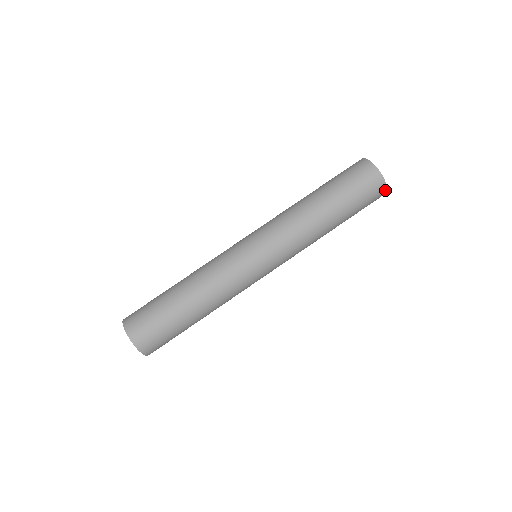
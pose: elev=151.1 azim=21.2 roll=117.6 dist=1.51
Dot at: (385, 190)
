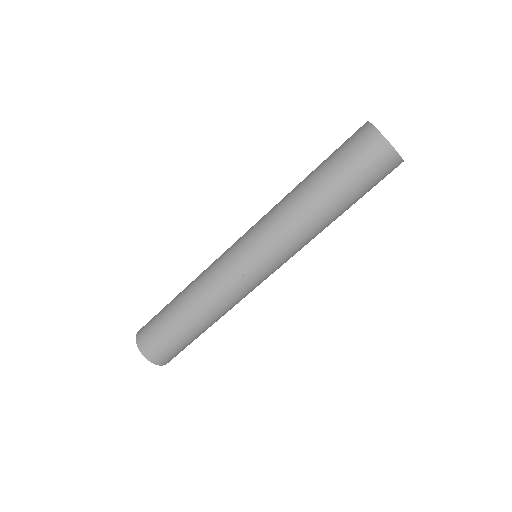
Dot at: (396, 156)
